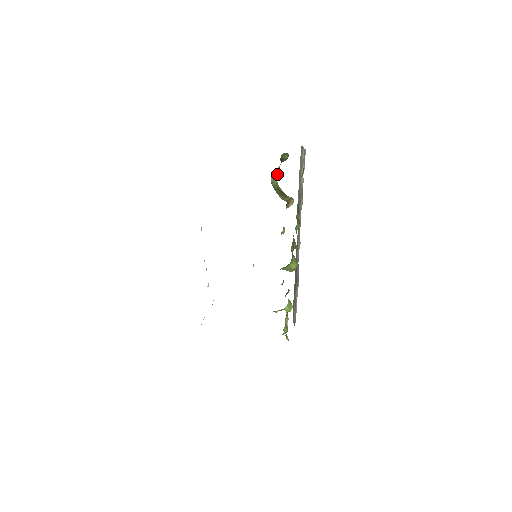
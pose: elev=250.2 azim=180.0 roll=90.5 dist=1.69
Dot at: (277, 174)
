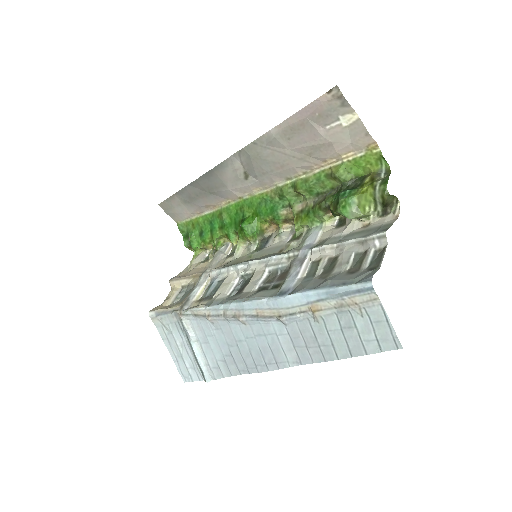
Dot at: (368, 217)
